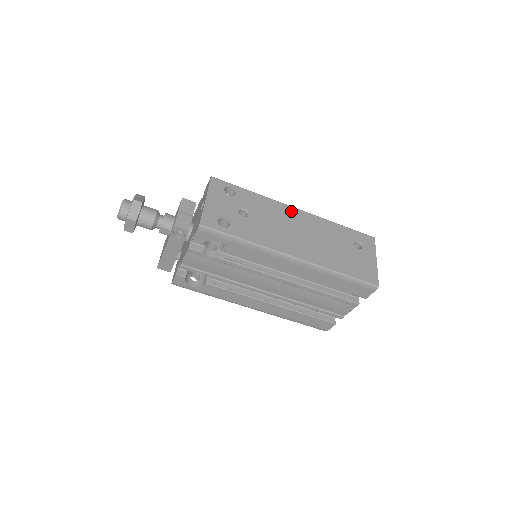
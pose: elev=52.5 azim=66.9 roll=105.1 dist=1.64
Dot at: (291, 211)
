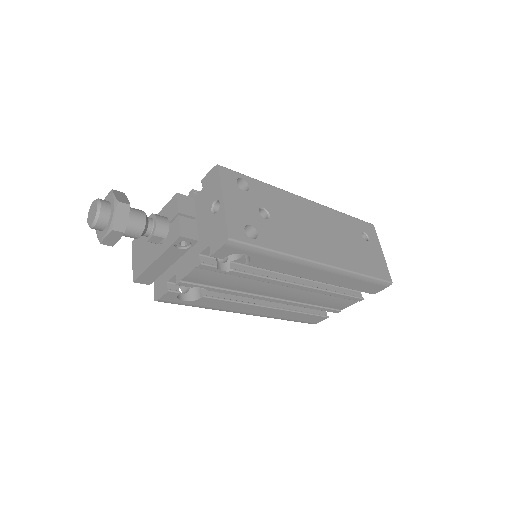
Dot at: (304, 203)
